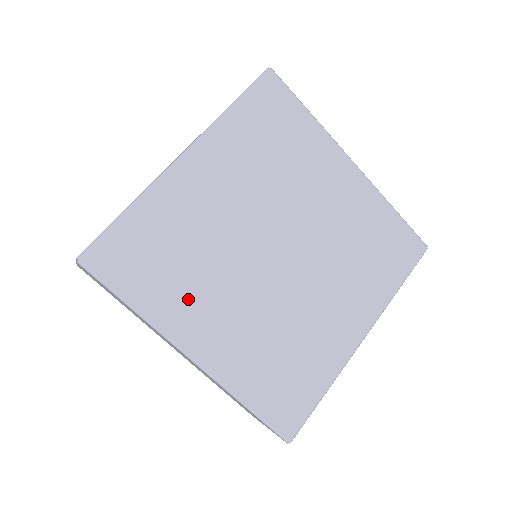
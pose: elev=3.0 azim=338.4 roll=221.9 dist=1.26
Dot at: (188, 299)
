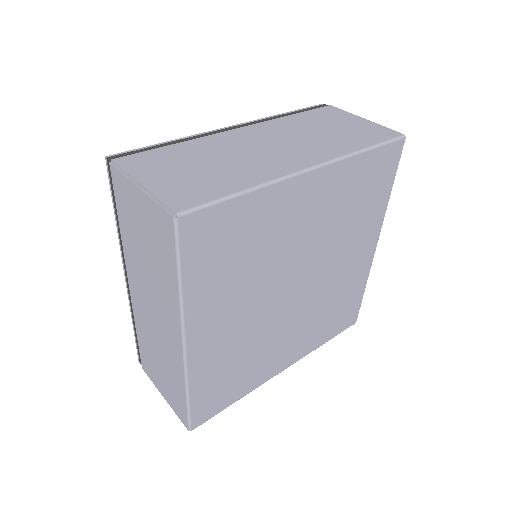
Dot at: (221, 296)
